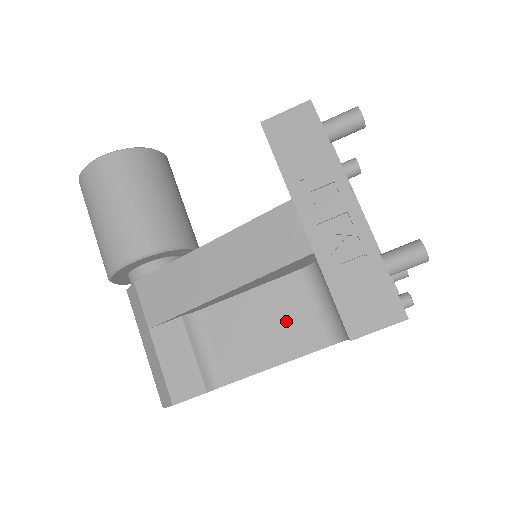
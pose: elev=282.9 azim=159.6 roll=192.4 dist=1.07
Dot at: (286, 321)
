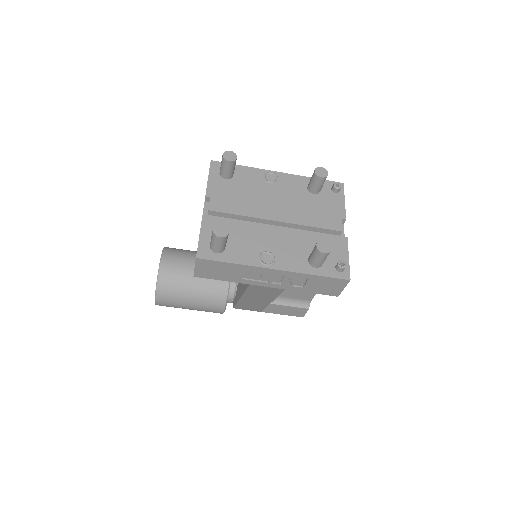
Dot at: occluded
